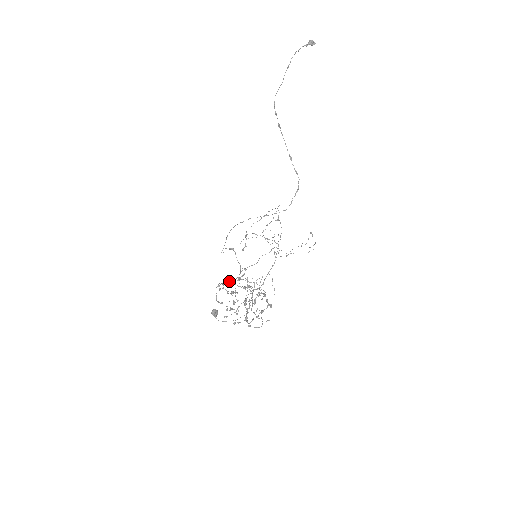
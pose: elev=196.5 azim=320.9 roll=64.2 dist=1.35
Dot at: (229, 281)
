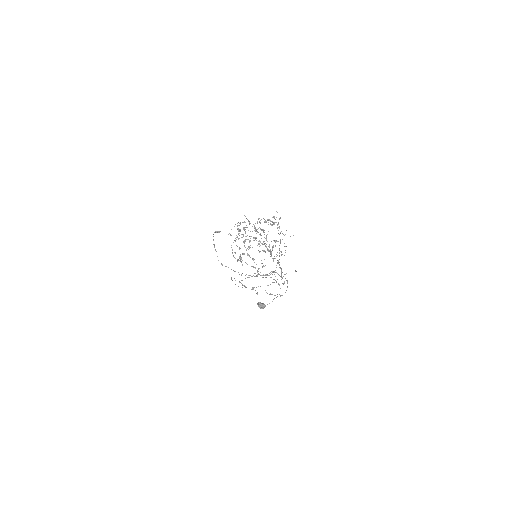
Dot at: occluded
